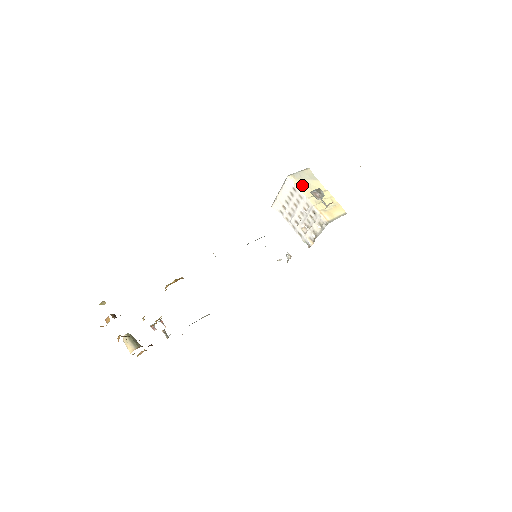
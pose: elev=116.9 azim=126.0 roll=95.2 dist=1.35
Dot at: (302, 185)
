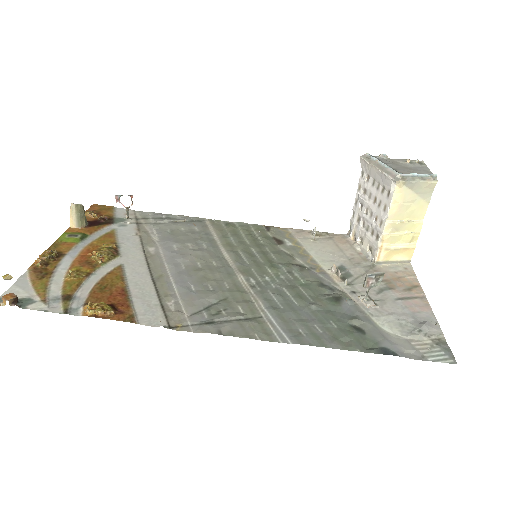
Dot at: (401, 200)
